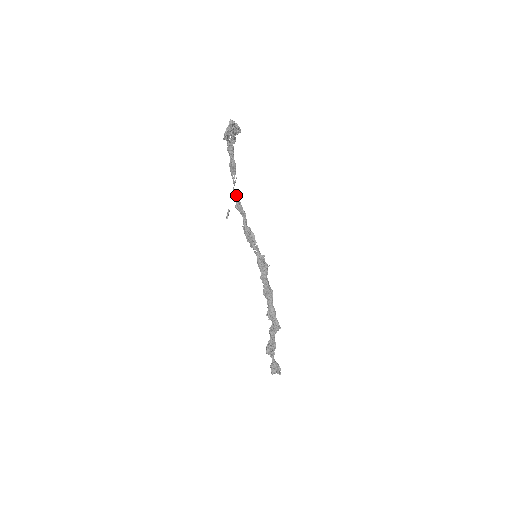
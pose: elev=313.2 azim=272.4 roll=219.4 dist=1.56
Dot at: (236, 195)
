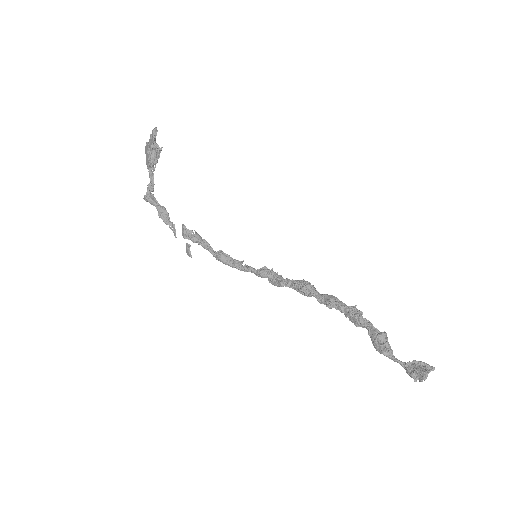
Dot at: (185, 228)
